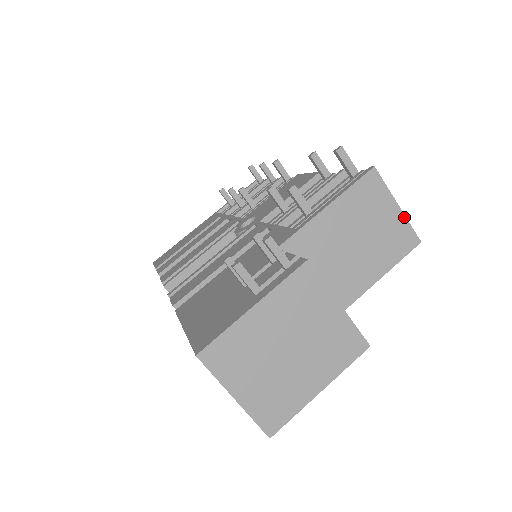
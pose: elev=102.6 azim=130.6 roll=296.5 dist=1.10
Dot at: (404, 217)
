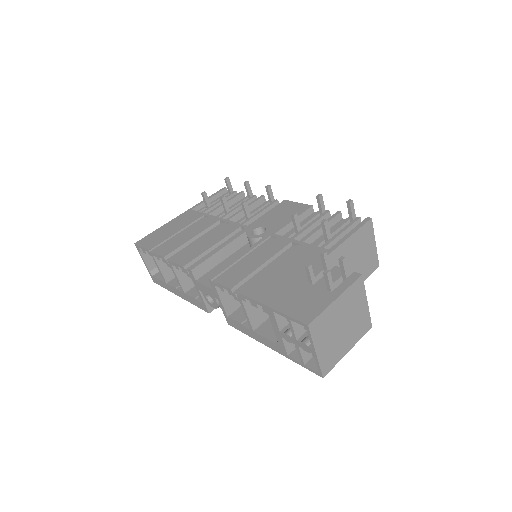
Dot at: (376, 250)
